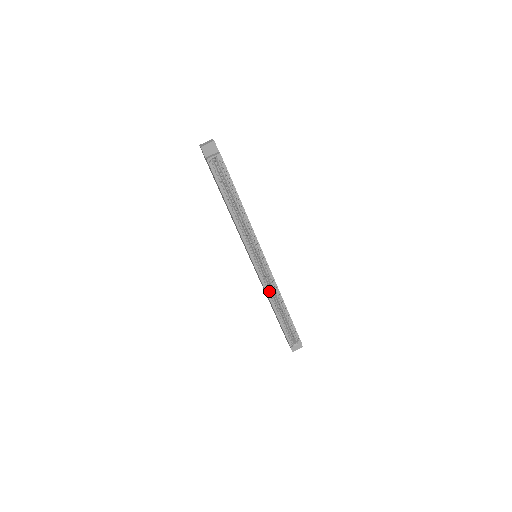
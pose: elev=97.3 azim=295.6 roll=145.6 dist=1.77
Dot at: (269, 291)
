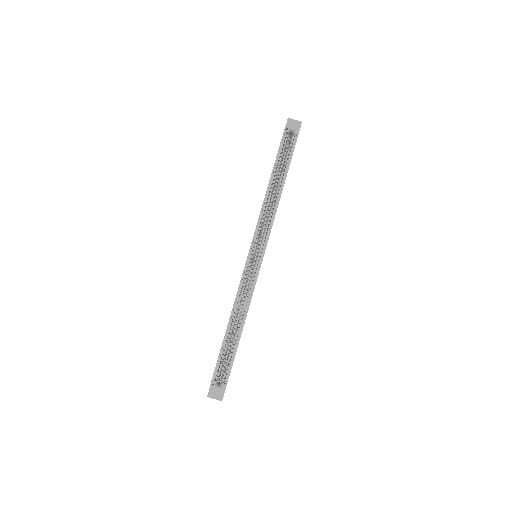
Dot at: (241, 293)
